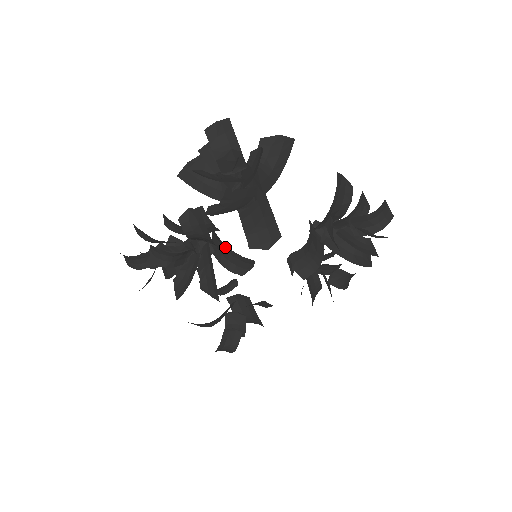
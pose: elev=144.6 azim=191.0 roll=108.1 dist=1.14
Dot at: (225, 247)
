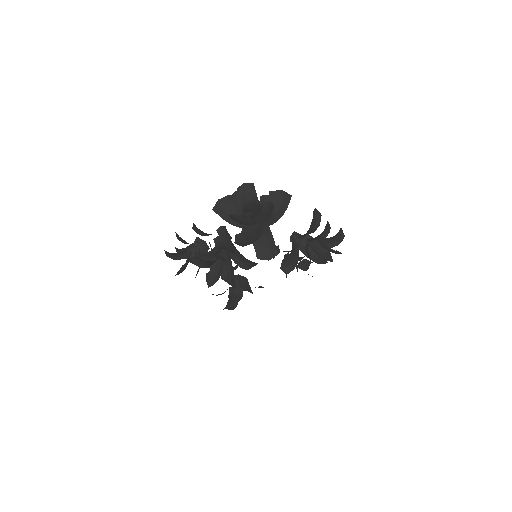
Dot at: (239, 254)
